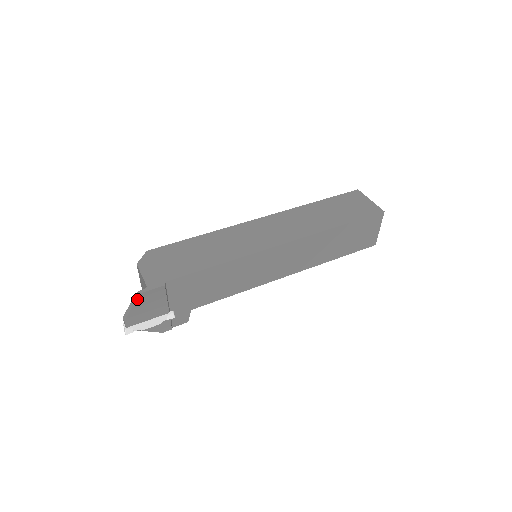
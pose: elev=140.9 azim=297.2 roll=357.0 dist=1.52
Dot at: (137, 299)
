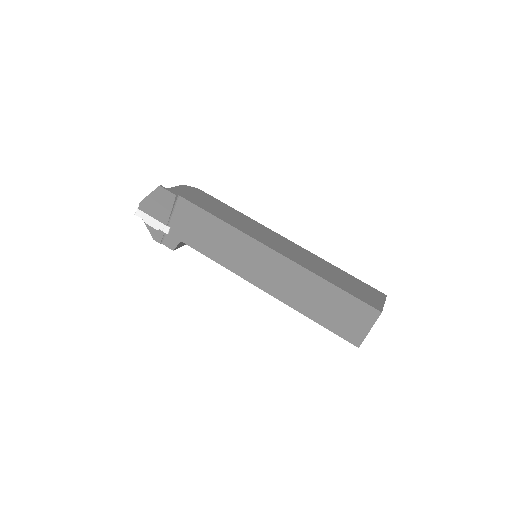
Dot at: (156, 190)
